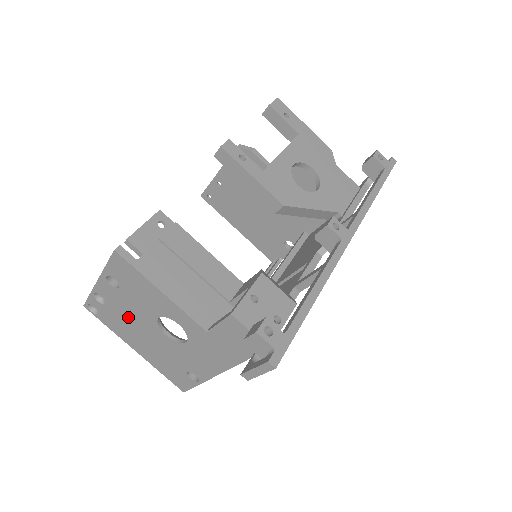
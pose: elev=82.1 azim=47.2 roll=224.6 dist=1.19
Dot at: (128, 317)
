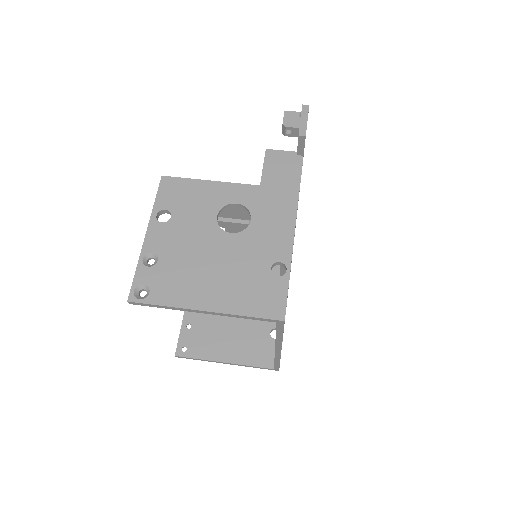
Dot at: (187, 253)
